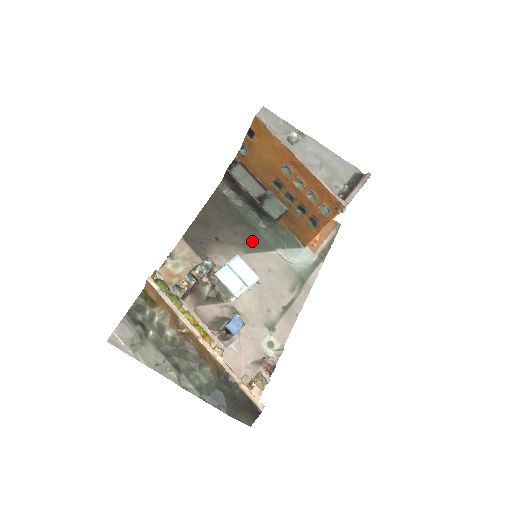
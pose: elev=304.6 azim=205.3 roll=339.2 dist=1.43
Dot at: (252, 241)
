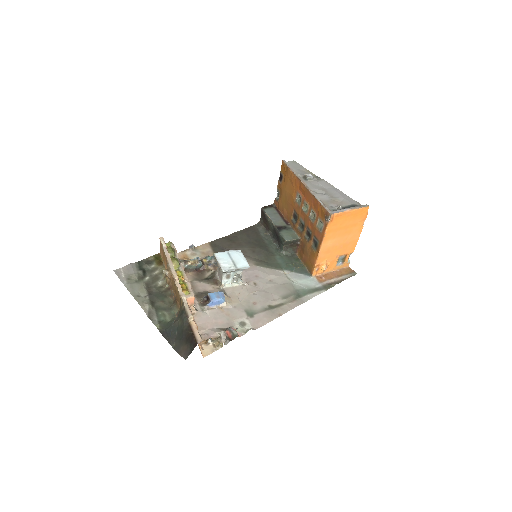
Dot at: (265, 260)
